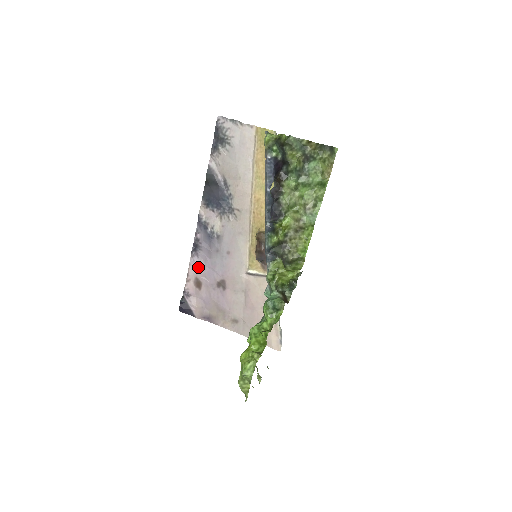
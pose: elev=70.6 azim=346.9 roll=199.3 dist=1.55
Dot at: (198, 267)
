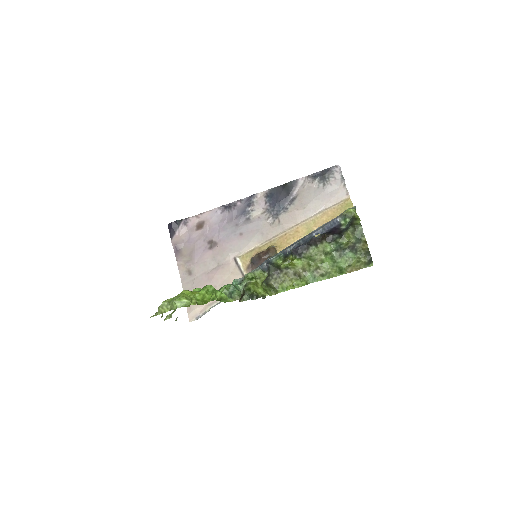
Dot at: (214, 218)
